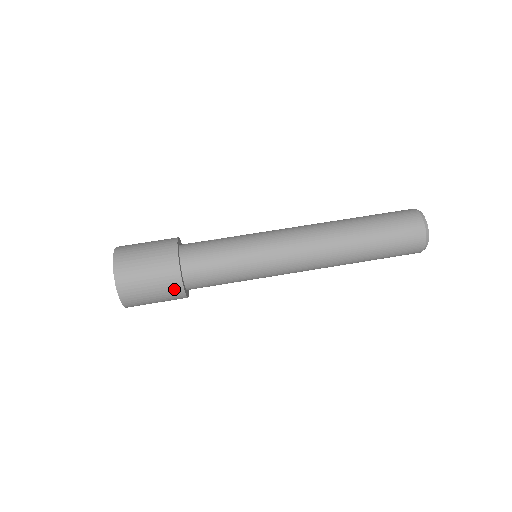
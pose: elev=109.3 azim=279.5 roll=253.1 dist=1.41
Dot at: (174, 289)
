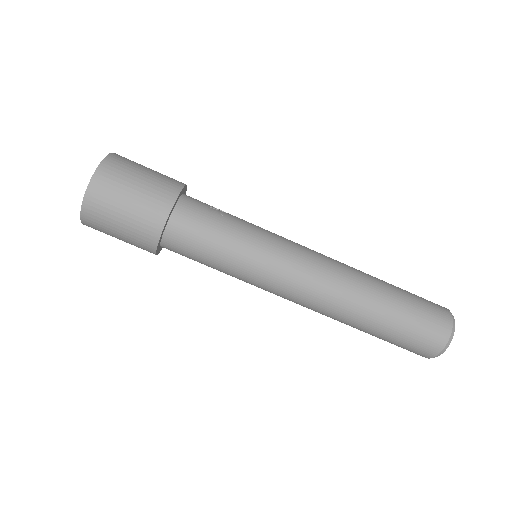
Dot at: (145, 248)
